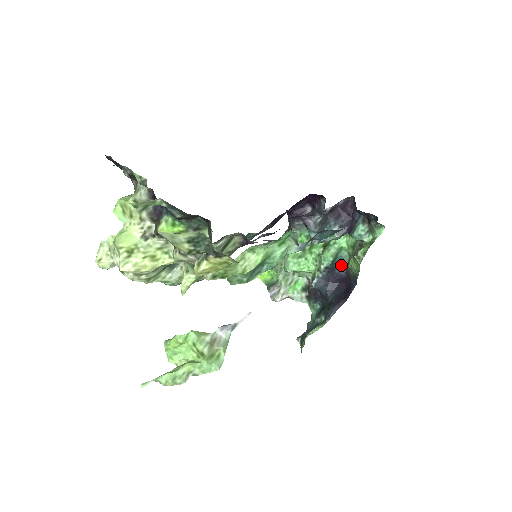
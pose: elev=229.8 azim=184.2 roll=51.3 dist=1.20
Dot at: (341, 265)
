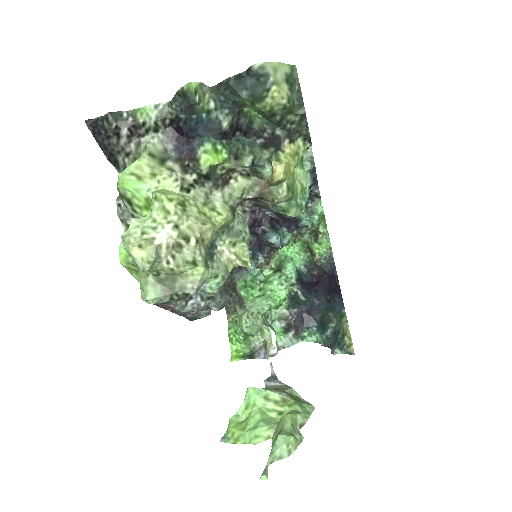
Dot at: (303, 276)
